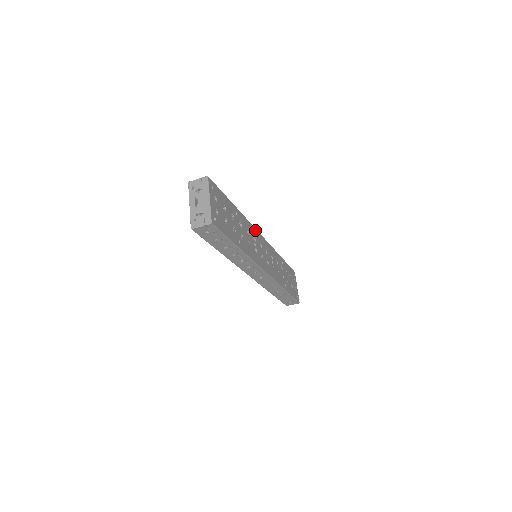
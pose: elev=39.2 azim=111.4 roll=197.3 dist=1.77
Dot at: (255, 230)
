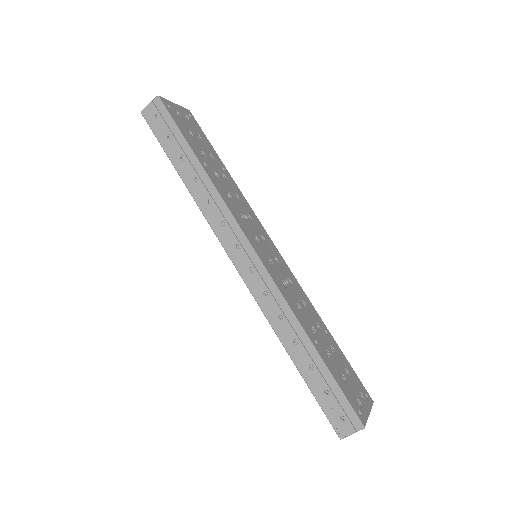
Dot at: (260, 225)
